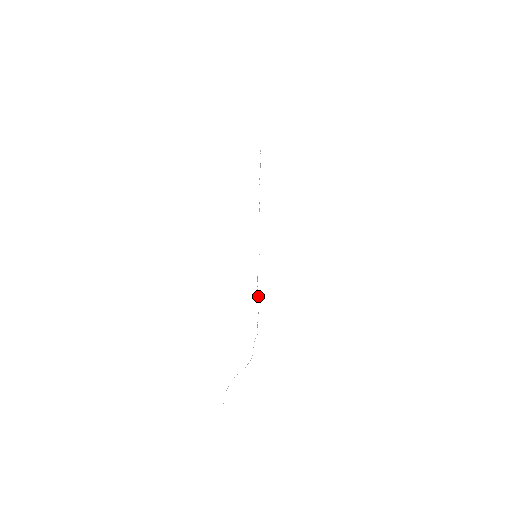
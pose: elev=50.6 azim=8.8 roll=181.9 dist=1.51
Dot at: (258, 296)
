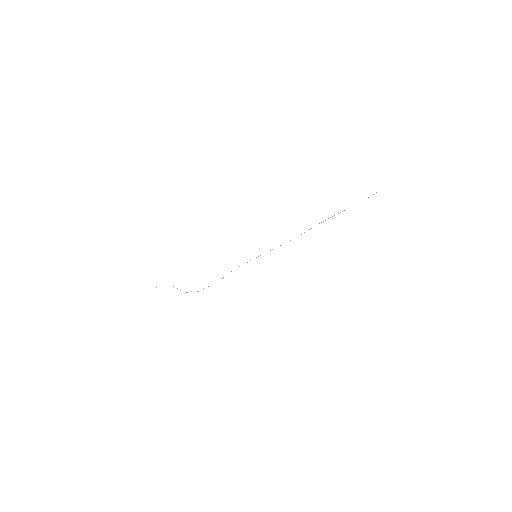
Dot at: occluded
